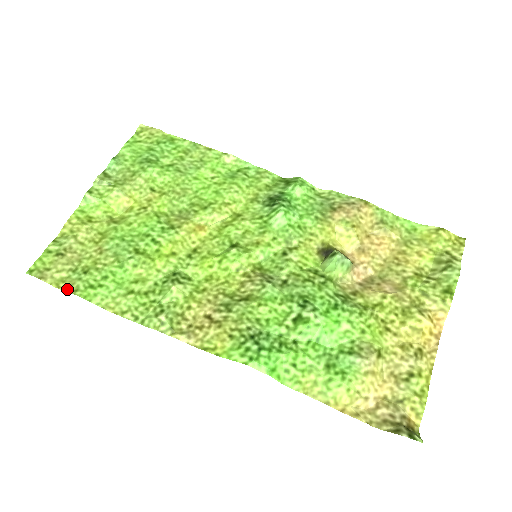
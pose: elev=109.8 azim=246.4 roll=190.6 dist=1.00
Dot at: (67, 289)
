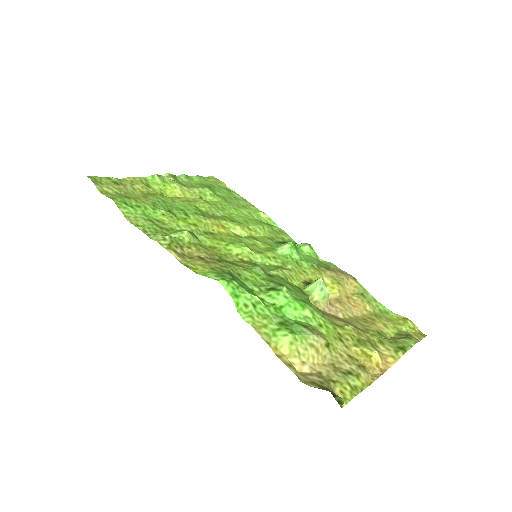
Dot at: (107, 196)
